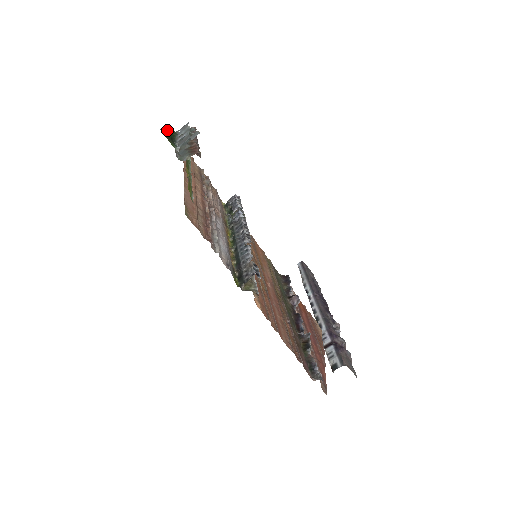
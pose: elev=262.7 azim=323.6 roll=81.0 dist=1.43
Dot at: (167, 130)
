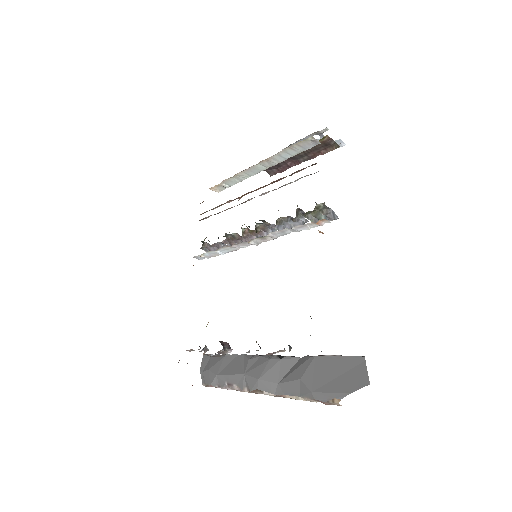
Dot at: occluded
